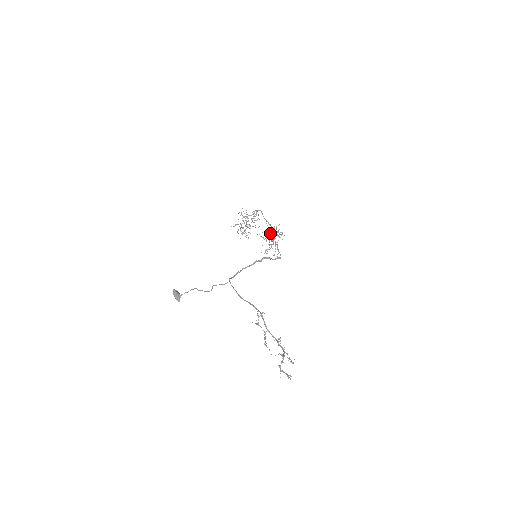
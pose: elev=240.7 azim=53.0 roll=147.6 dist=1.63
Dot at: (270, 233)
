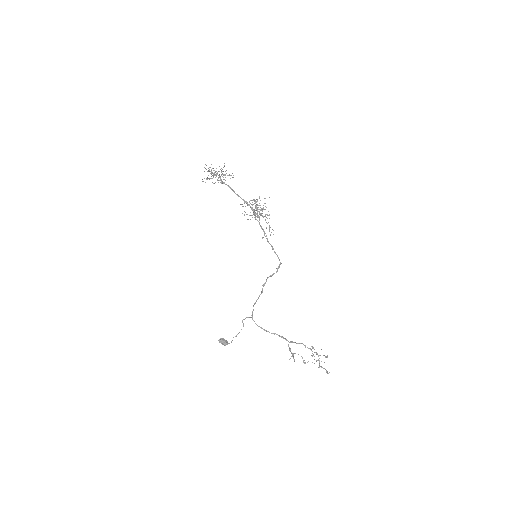
Dot at: (254, 213)
